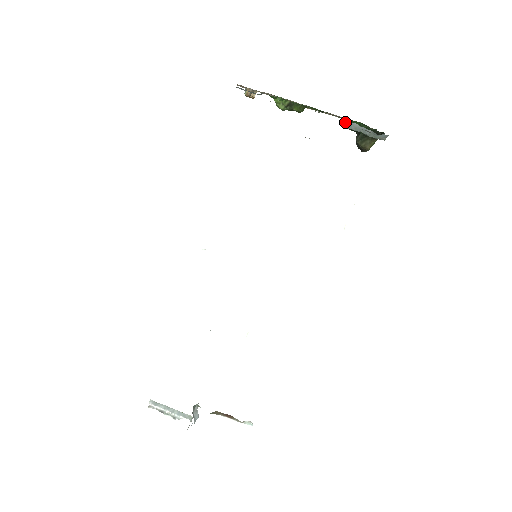
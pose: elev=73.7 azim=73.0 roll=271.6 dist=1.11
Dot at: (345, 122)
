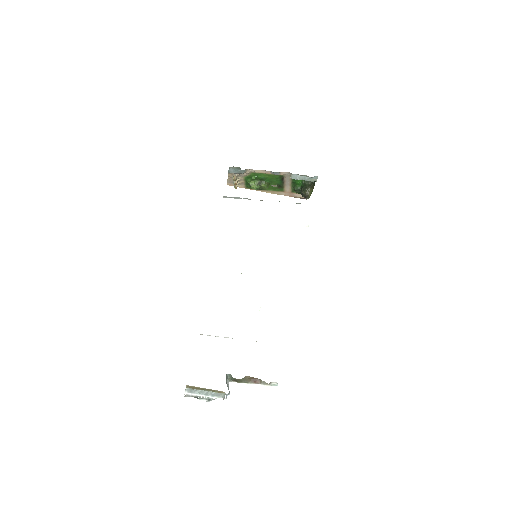
Dot at: (293, 176)
